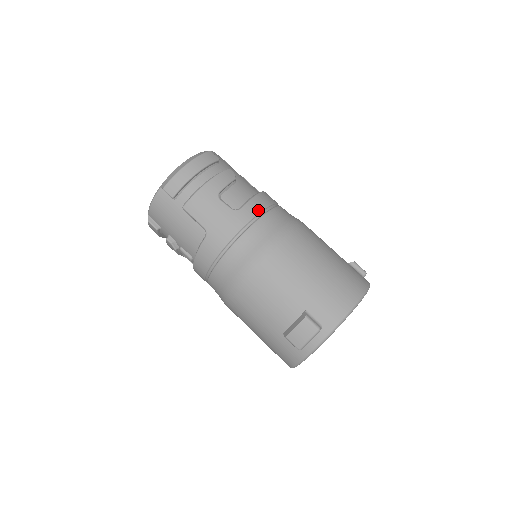
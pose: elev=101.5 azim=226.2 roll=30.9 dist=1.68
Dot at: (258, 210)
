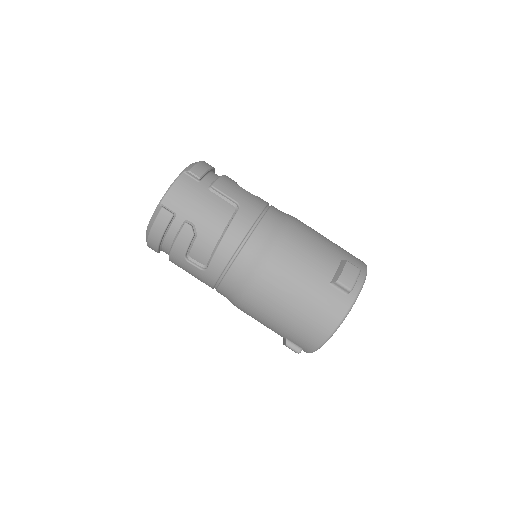
Dot at: (222, 267)
